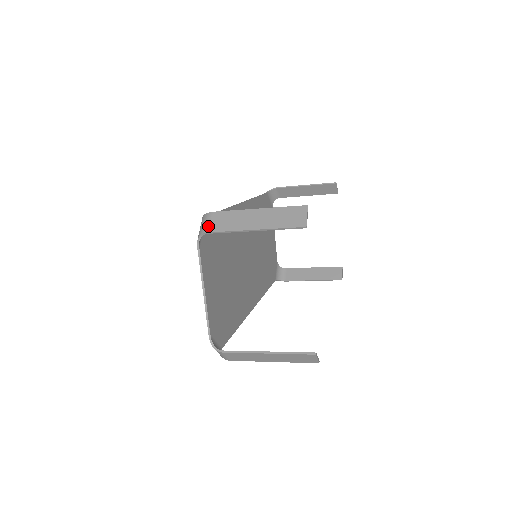
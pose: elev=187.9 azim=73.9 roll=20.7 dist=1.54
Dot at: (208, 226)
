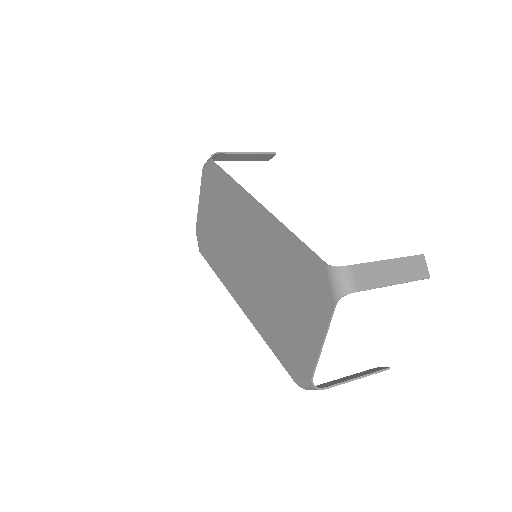
Dot at: (355, 284)
